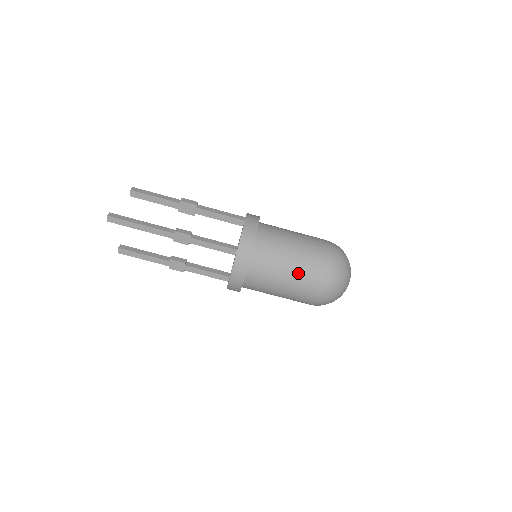
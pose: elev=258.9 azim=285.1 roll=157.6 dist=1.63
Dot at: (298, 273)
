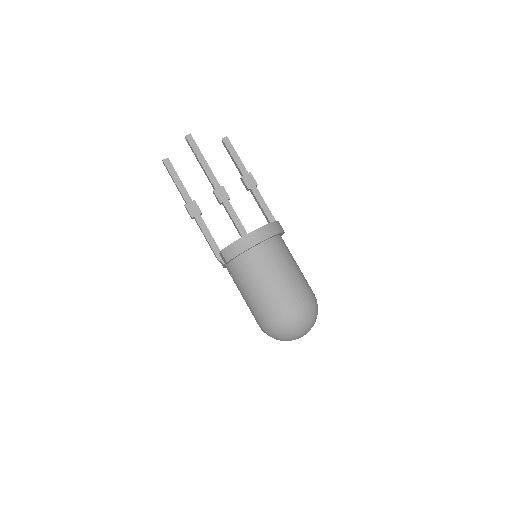
Dot at: (292, 279)
